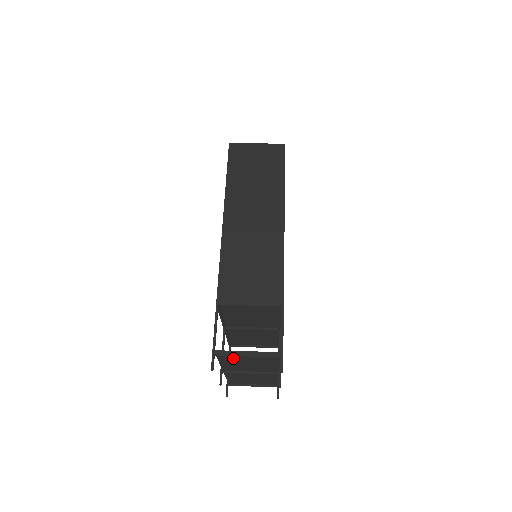
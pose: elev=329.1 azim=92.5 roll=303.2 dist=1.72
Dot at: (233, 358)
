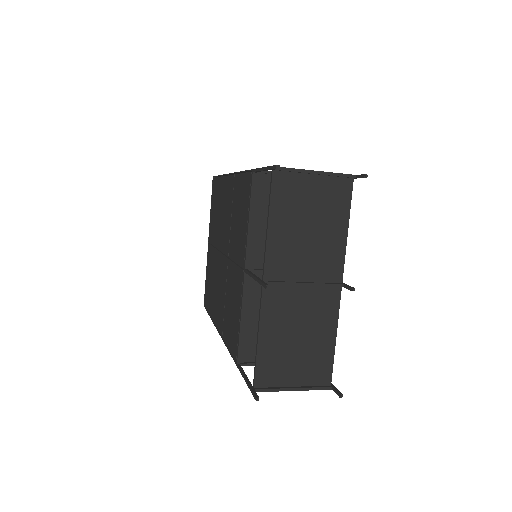
Dot at: (292, 198)
